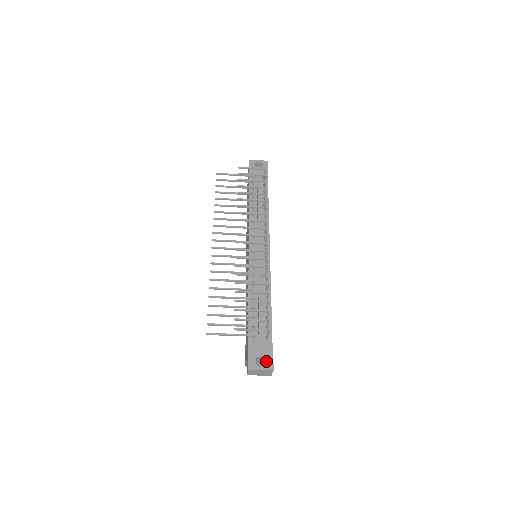
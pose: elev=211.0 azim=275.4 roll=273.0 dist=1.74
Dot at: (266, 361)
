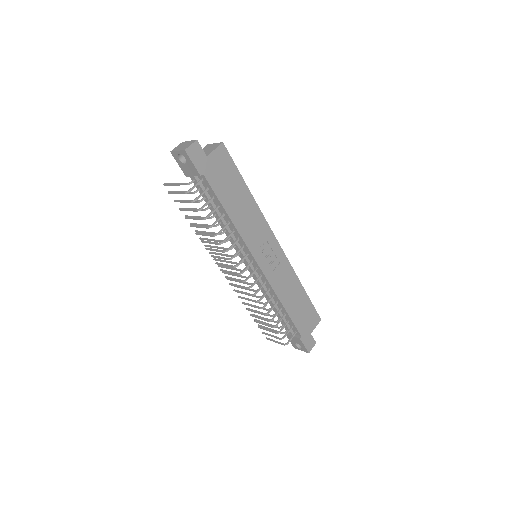
Dot at: occluded
